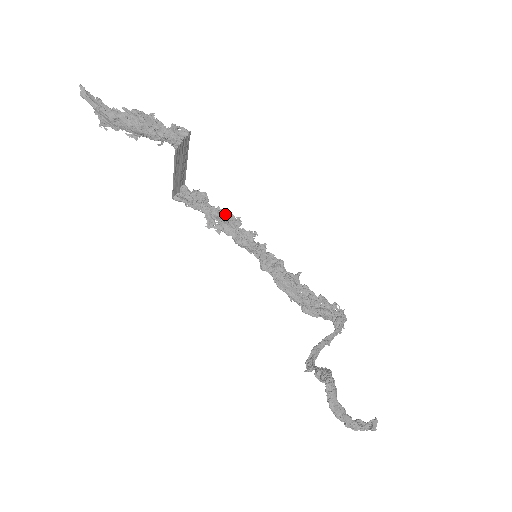
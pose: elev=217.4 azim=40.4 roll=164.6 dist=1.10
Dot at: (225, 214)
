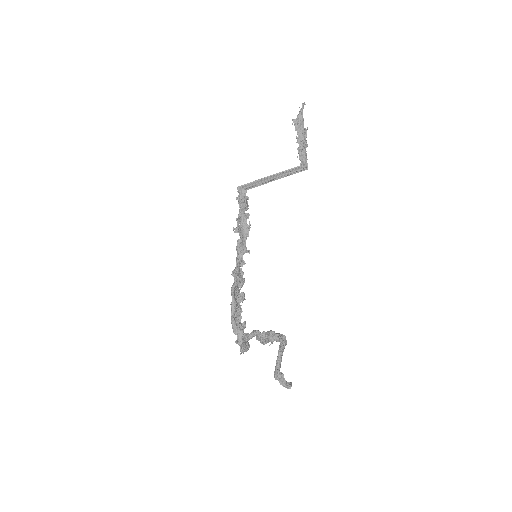
Dot at: (250, 224)
